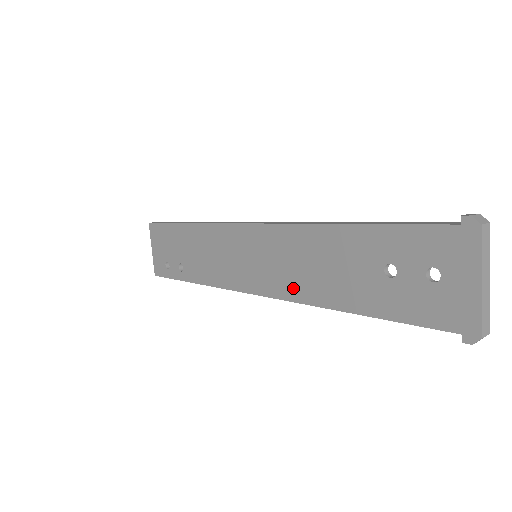
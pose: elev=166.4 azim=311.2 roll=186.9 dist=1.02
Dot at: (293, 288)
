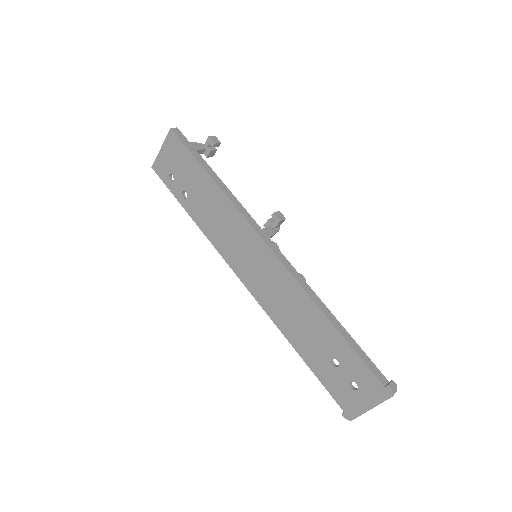
Dot at: (271, 307)
